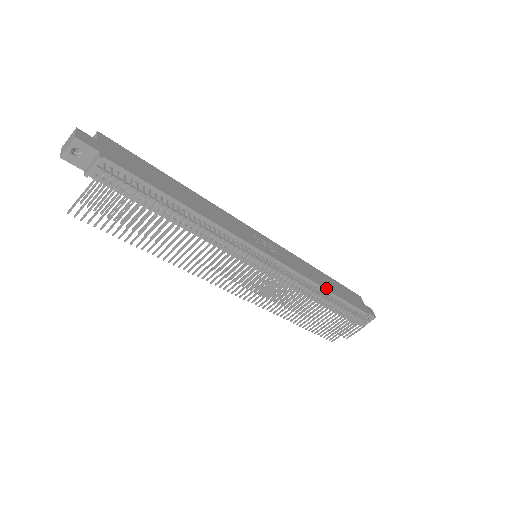
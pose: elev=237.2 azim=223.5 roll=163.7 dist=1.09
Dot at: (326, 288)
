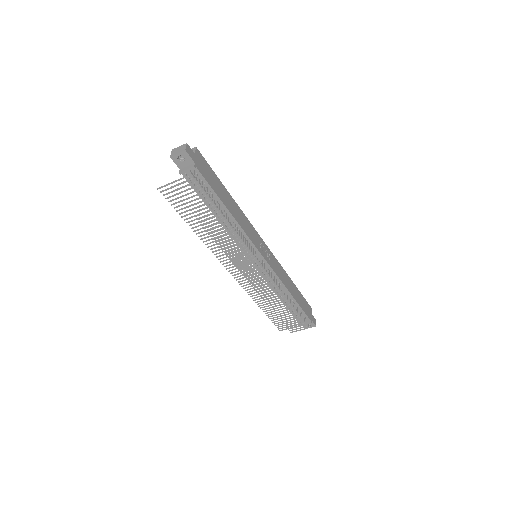
Dot at: (292, 294)
